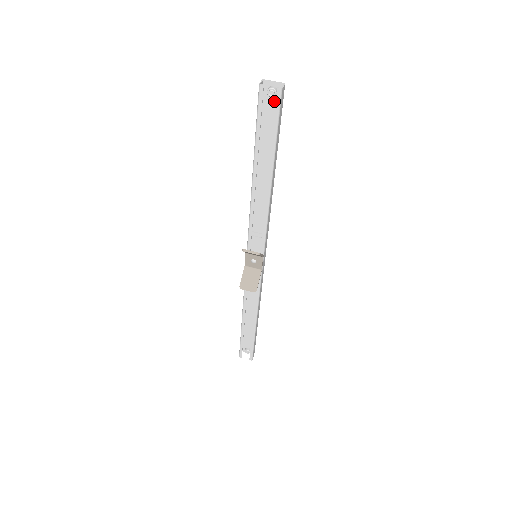
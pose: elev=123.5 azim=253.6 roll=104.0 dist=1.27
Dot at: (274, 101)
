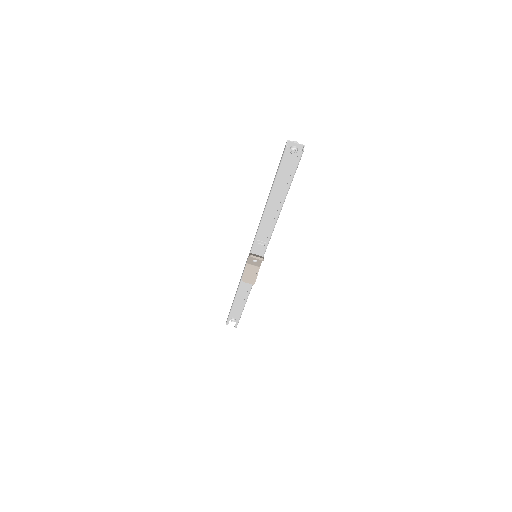
Dot at: (293, 155)
